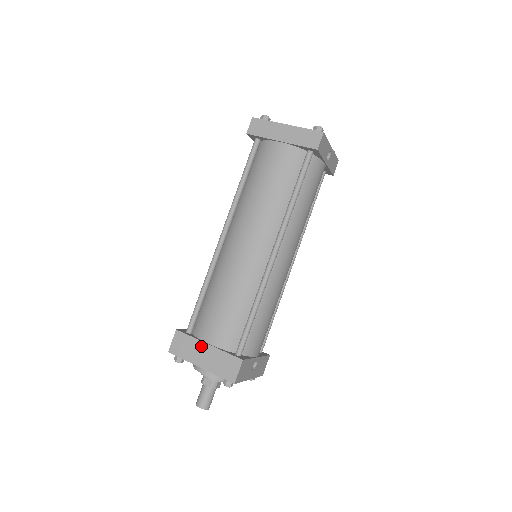
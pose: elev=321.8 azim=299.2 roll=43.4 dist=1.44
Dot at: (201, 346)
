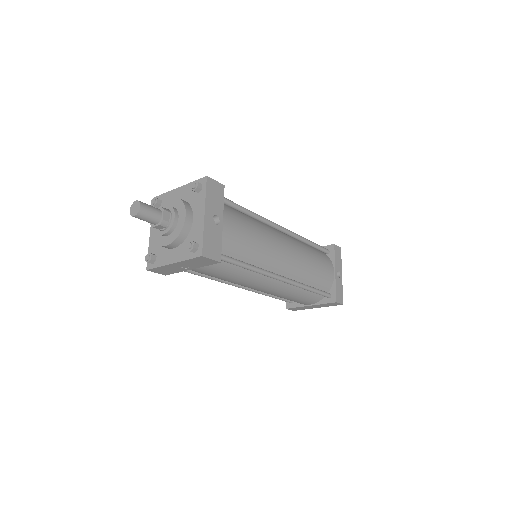
Dot at: occluded
